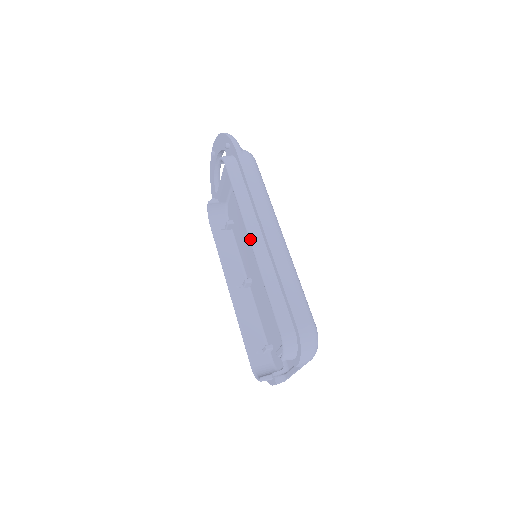
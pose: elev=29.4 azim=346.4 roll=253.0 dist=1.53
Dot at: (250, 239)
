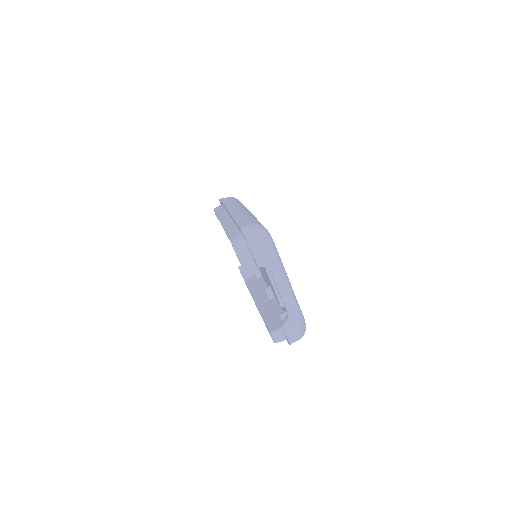
Dot at: (220, 222)
